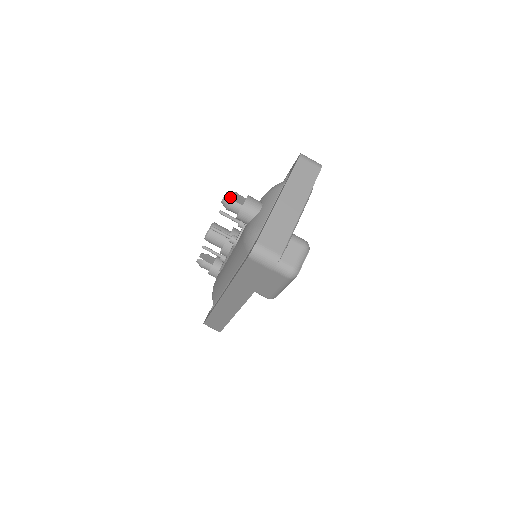
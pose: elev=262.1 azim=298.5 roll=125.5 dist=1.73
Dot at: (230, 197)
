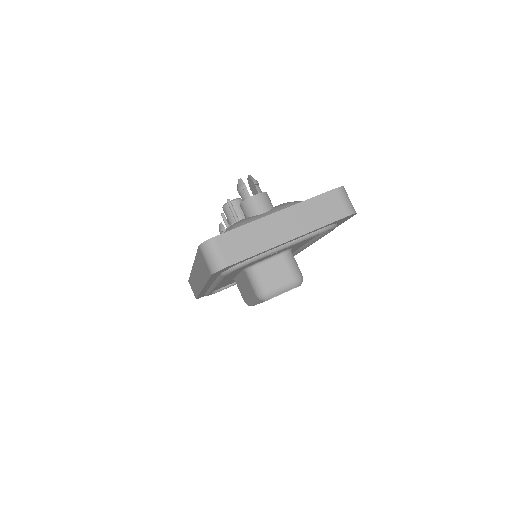
Dot at: (250, 182)
